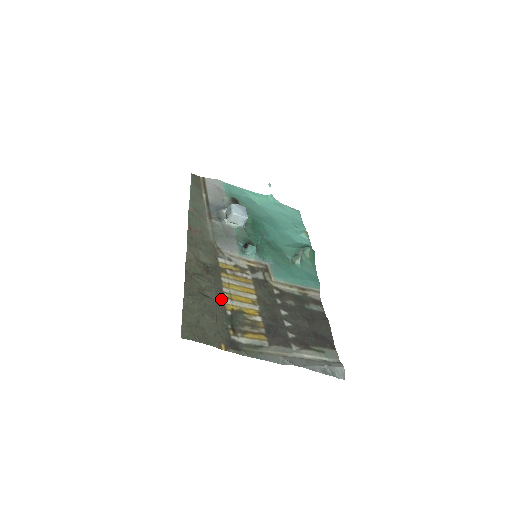
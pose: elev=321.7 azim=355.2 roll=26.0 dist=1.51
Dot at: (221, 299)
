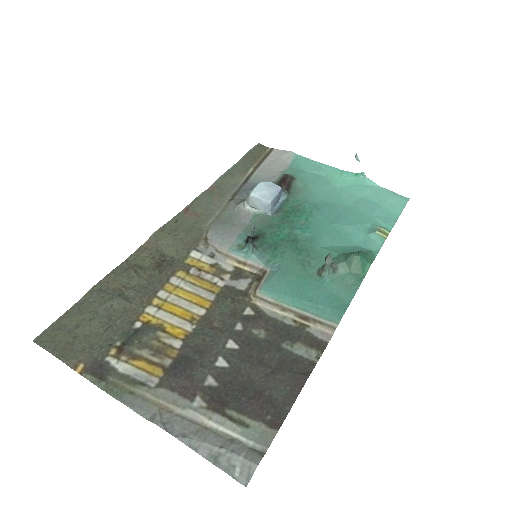
Dot at: (143, 305)
